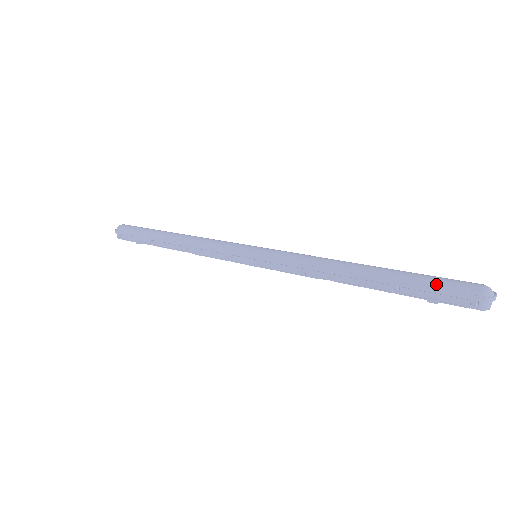
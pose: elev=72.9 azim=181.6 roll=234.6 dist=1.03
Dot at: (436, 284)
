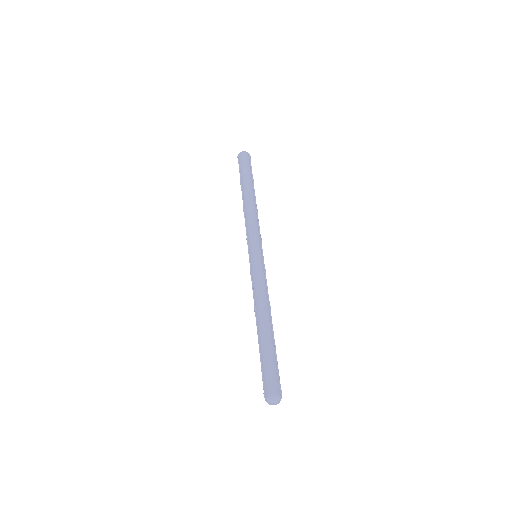
Dot at: (264, 371)
